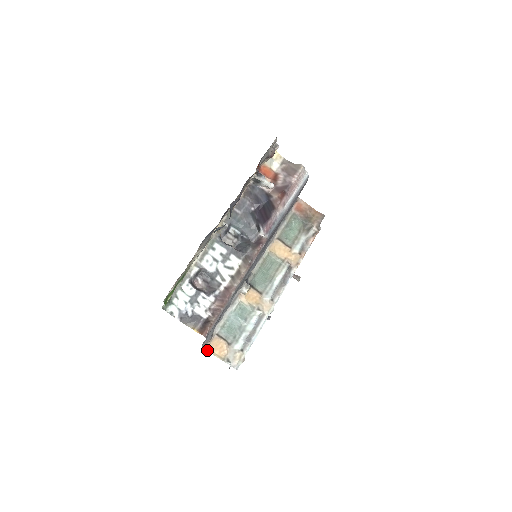
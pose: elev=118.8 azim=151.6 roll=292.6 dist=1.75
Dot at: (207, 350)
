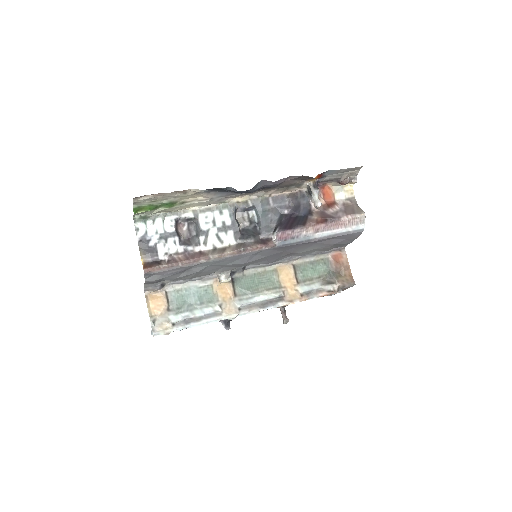
Dot at: (146, 296)
